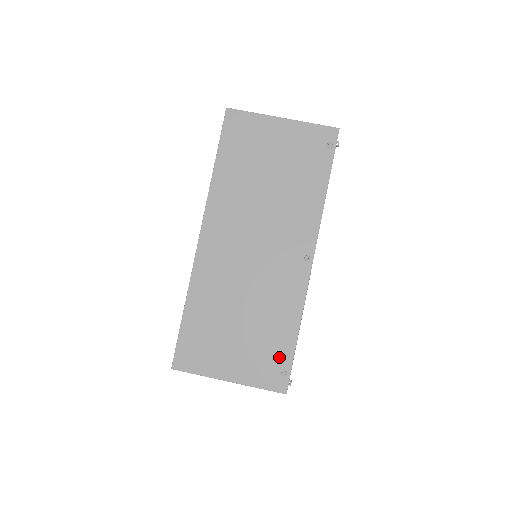
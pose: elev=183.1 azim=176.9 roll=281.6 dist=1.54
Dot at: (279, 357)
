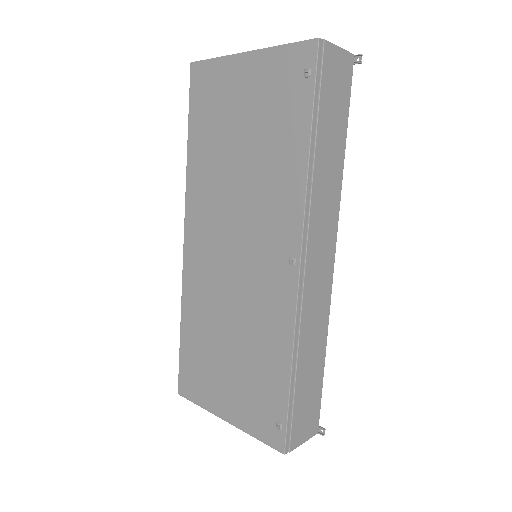
Dot at: (272, 401)
